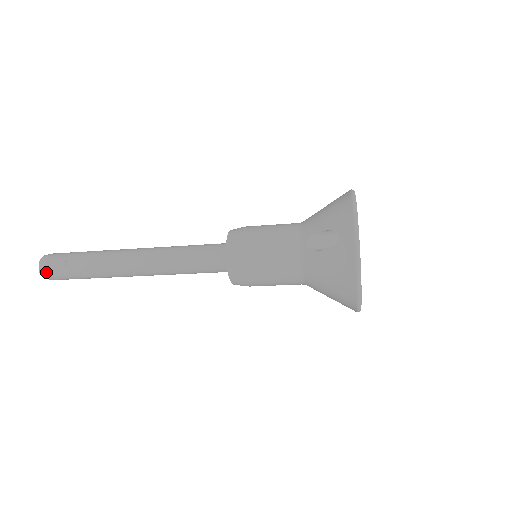
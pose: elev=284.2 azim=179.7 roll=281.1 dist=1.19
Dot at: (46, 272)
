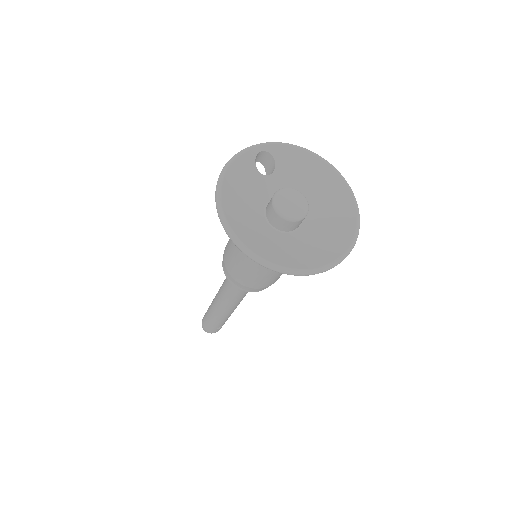
Dot at: occluded
